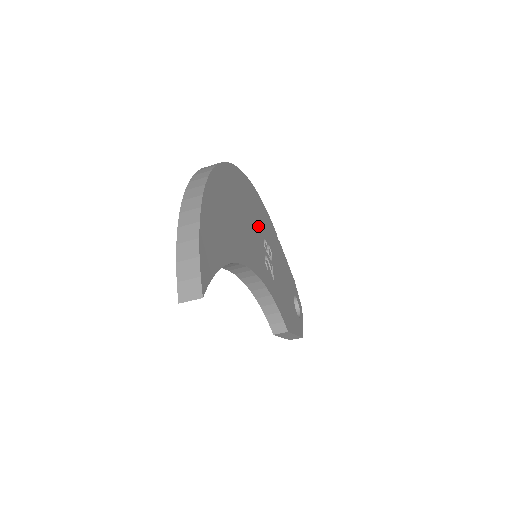
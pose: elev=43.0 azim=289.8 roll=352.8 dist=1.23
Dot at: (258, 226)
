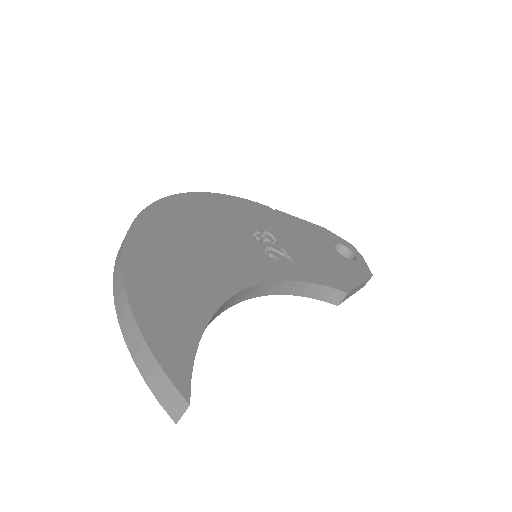
Dot at: (234, 227)
